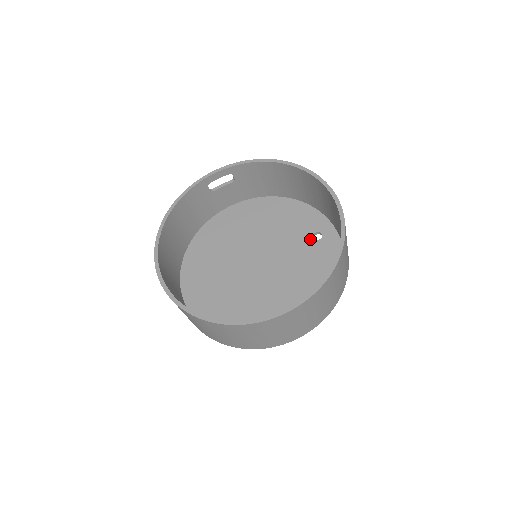
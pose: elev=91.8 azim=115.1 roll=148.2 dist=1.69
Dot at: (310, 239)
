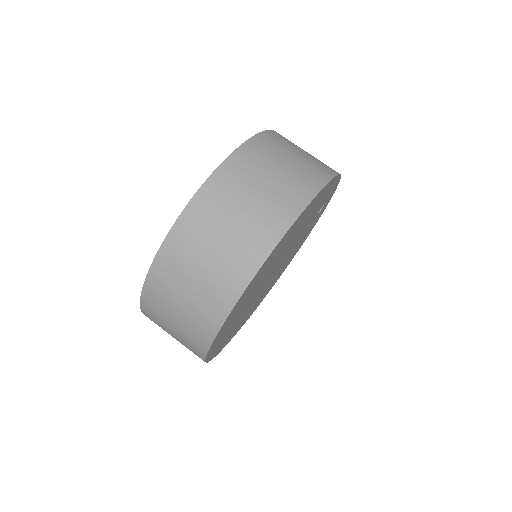
Dot at: occluded
